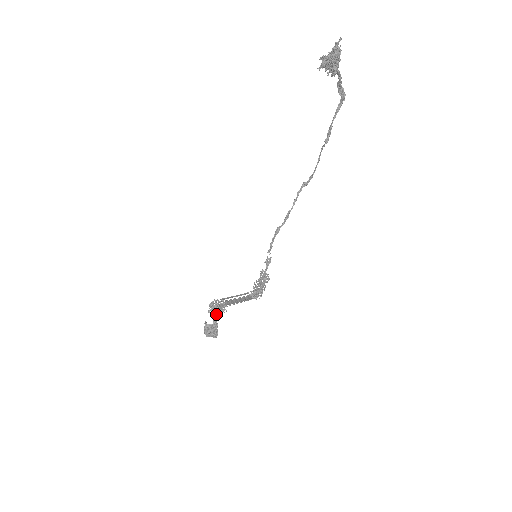
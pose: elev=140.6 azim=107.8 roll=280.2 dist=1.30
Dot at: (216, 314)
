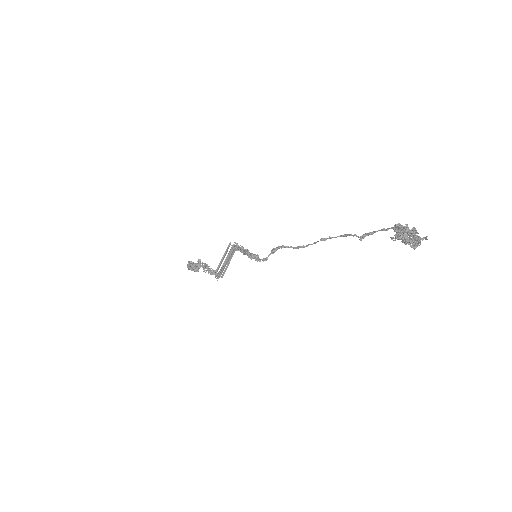
Dot at: occluded
